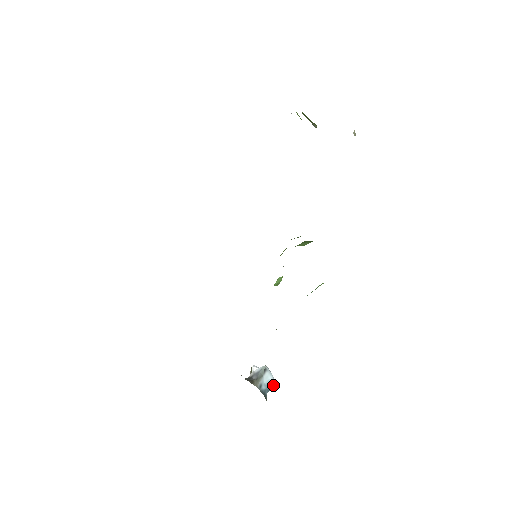
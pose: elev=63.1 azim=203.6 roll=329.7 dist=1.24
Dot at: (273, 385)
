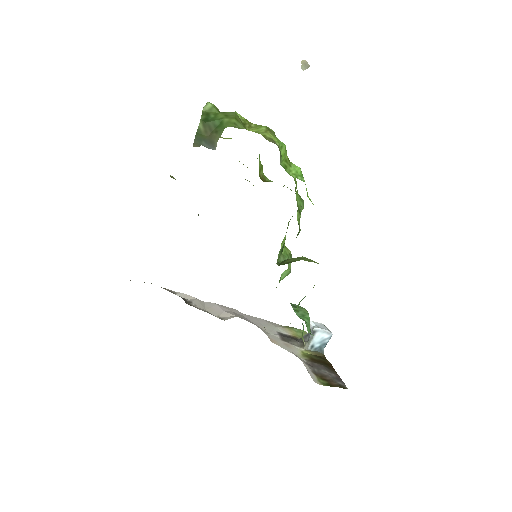
Dot at: (330, 338)
